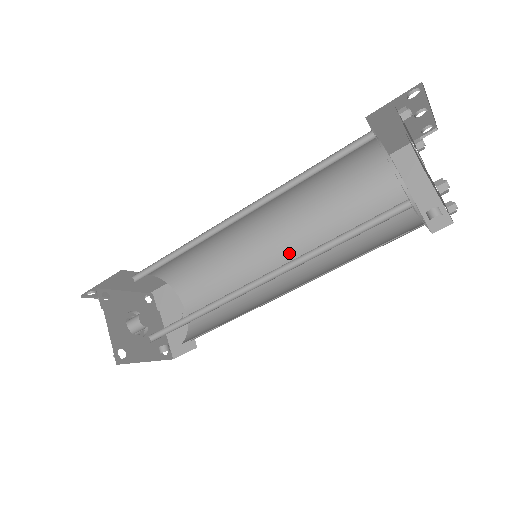
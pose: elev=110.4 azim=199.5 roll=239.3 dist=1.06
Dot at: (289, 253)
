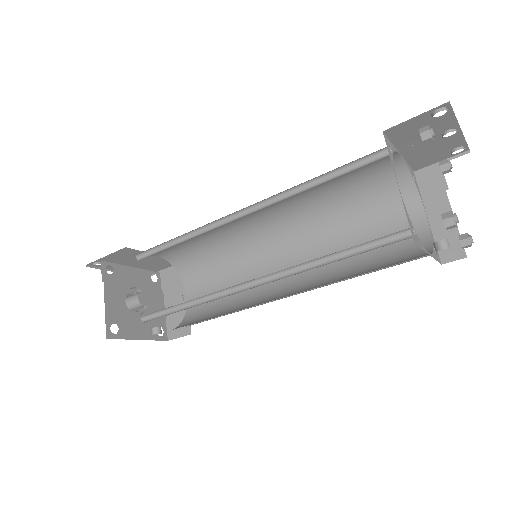
Dot at: (293, 257)
